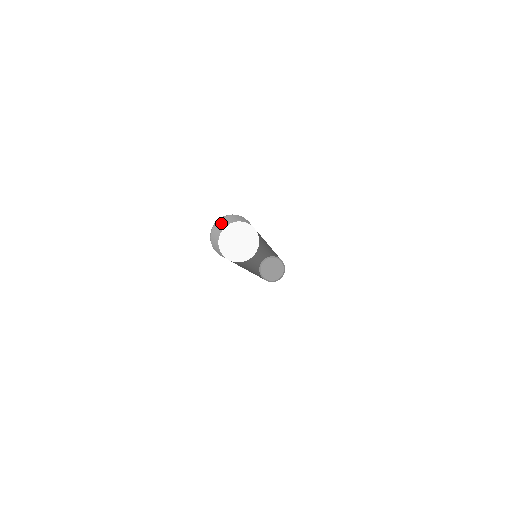
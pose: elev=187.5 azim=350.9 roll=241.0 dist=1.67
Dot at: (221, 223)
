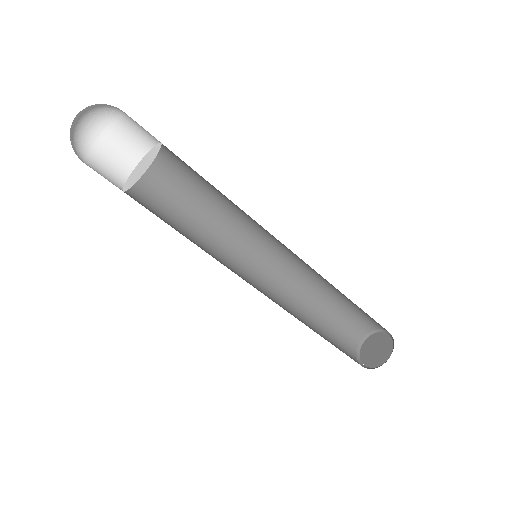
Dot at: (119, 147)
